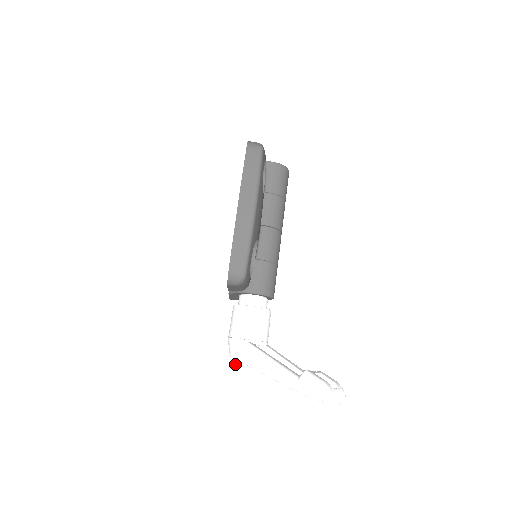
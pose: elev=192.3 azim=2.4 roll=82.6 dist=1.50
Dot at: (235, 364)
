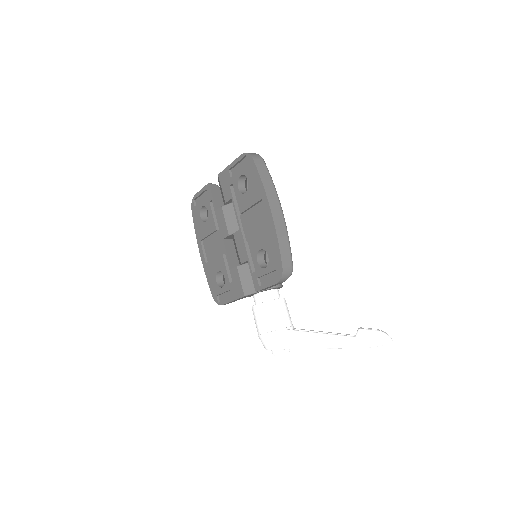
Dot at: (277, 354)
